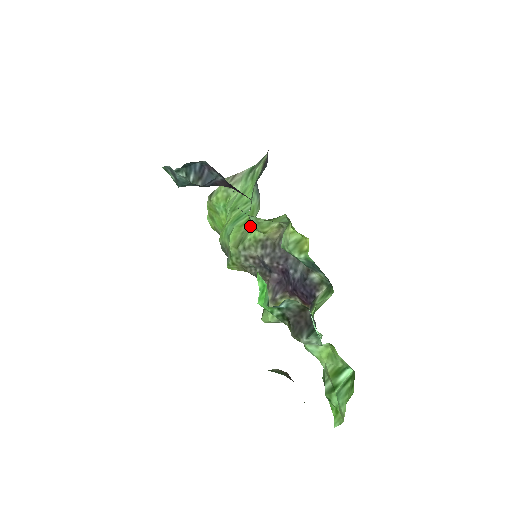
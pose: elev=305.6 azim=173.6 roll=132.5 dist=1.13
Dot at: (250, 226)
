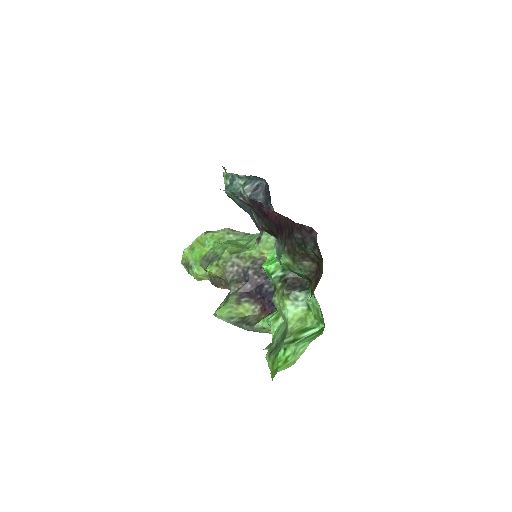
Dot at: (249, 248)
